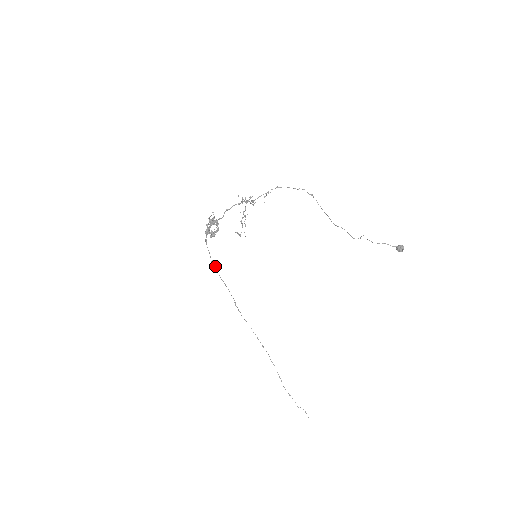
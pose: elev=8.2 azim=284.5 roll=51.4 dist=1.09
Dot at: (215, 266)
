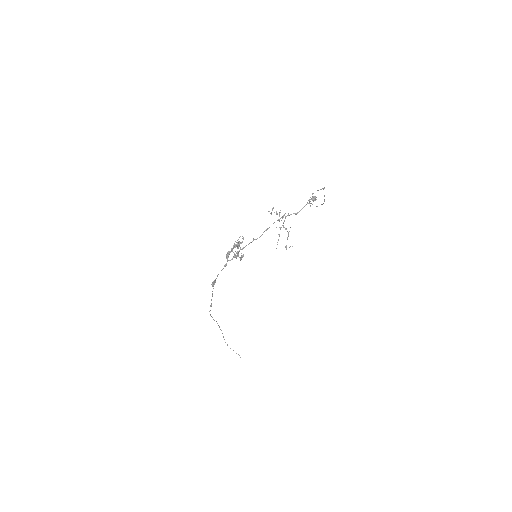
Dot at: (214, 284)
